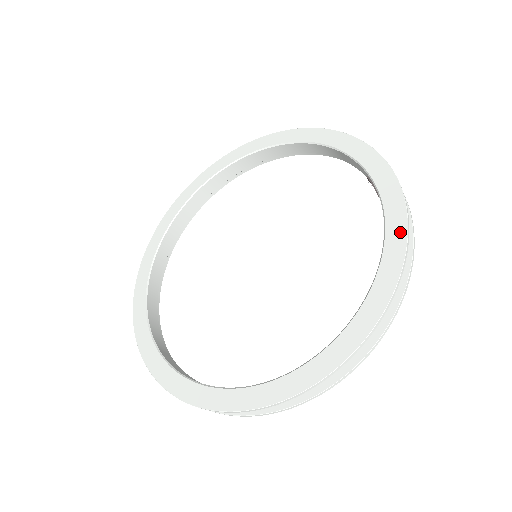
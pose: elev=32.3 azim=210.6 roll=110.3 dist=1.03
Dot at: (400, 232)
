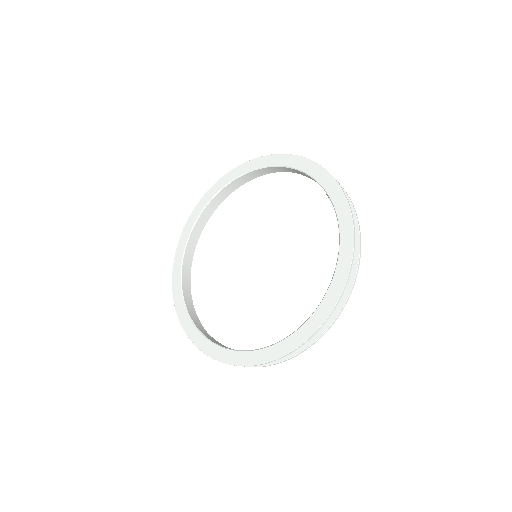
Dot at: (349, 237)
